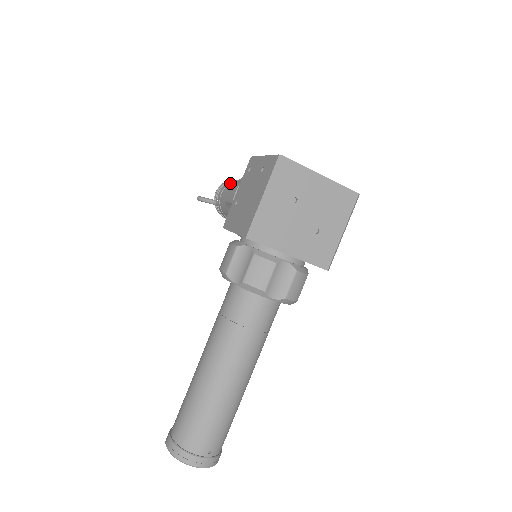
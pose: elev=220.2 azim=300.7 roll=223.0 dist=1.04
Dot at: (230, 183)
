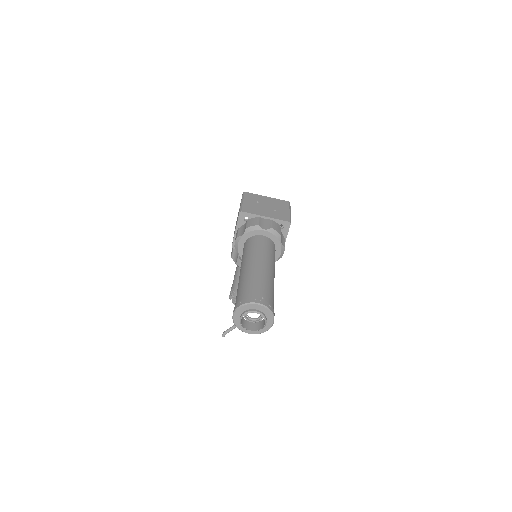
Dot at: occluded
